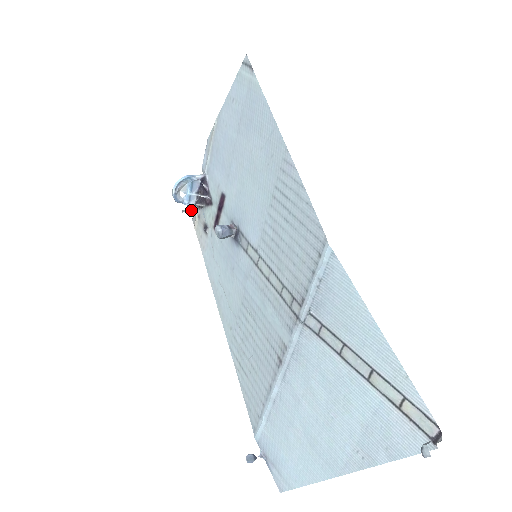
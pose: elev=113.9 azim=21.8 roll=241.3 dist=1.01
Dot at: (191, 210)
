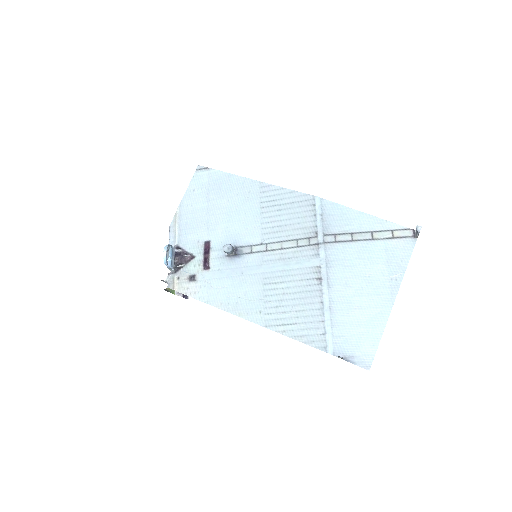
Dot at: (165, 281)
